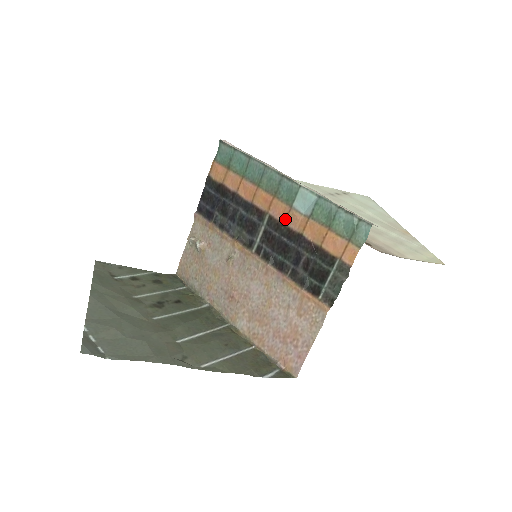
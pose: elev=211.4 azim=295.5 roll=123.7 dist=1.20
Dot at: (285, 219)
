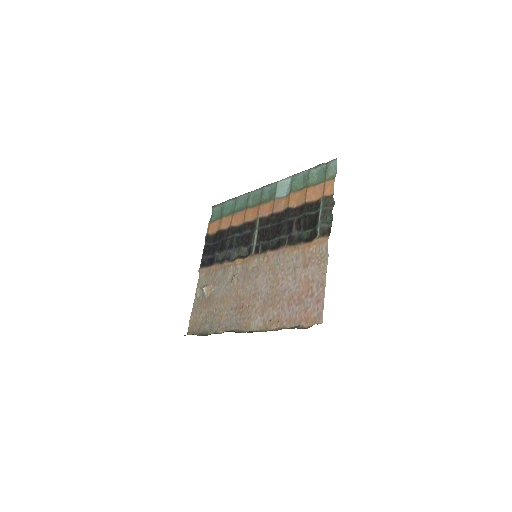
Dot at: (272, 210)
